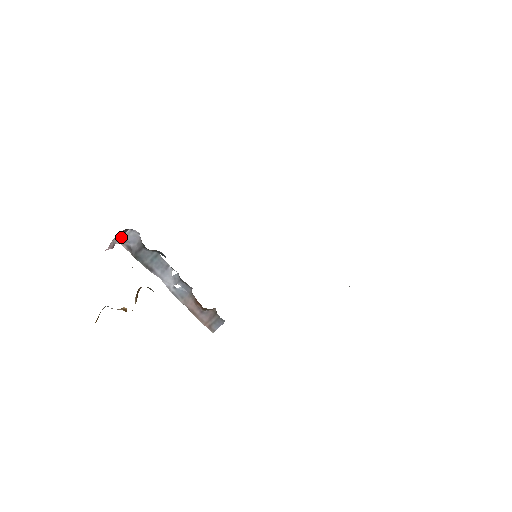
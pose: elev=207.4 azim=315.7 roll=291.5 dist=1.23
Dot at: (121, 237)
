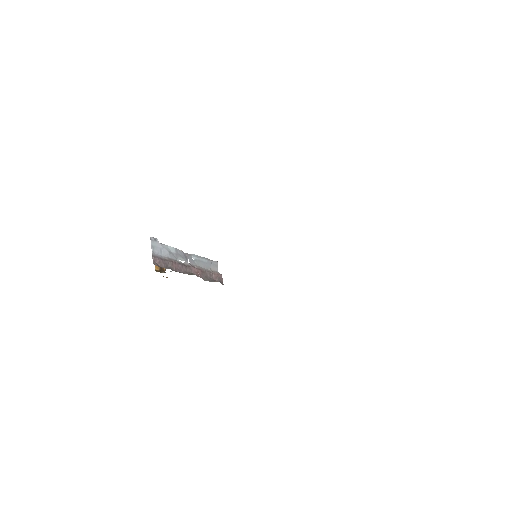
Dot at: (157, 247)
